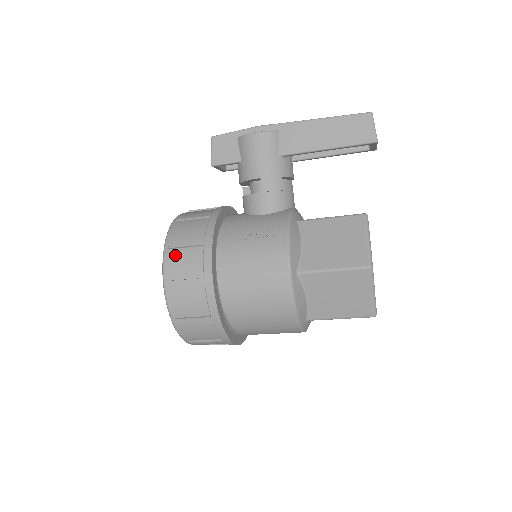
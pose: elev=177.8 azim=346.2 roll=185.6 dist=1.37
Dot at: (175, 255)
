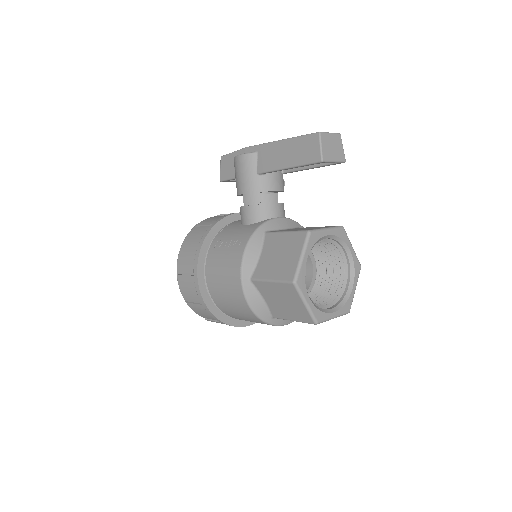
Dot at: (183, 255)
